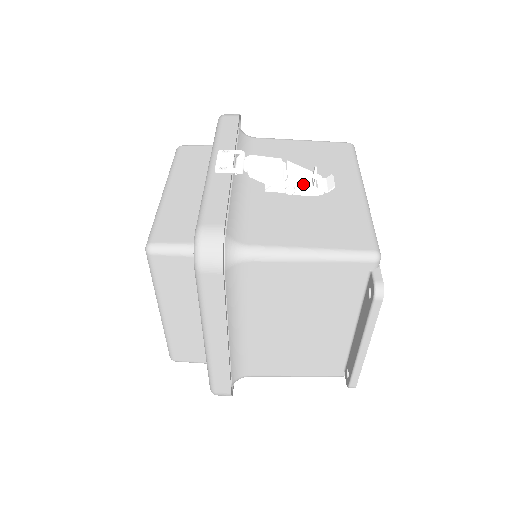
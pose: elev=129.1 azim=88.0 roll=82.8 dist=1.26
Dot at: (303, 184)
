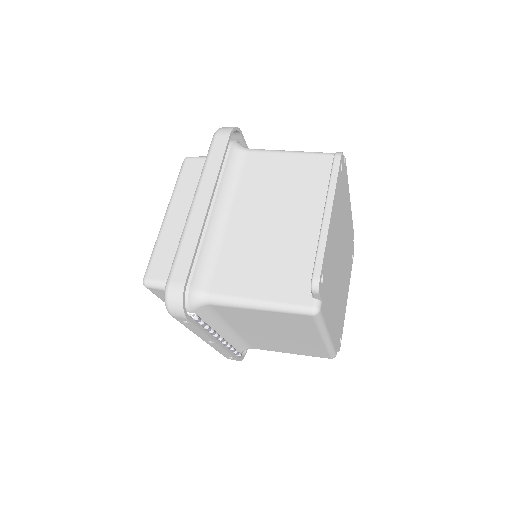
Dot at: occluded
